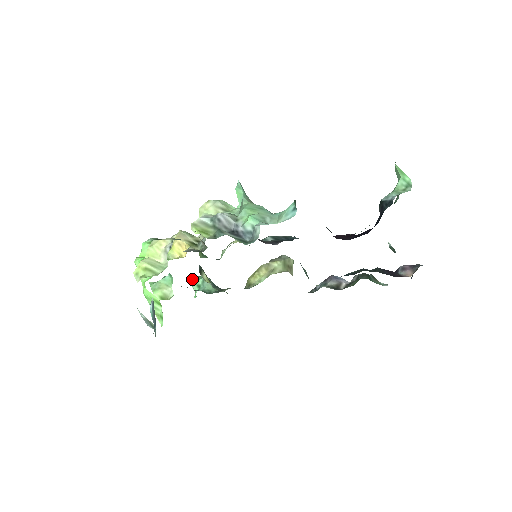
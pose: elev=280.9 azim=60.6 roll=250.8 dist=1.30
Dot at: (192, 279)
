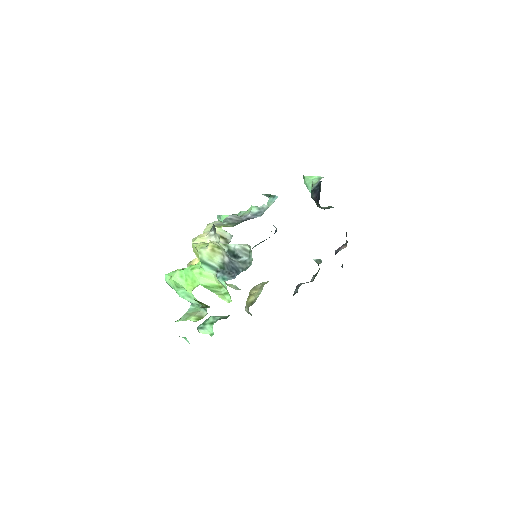
Dot at: (201, 324)
